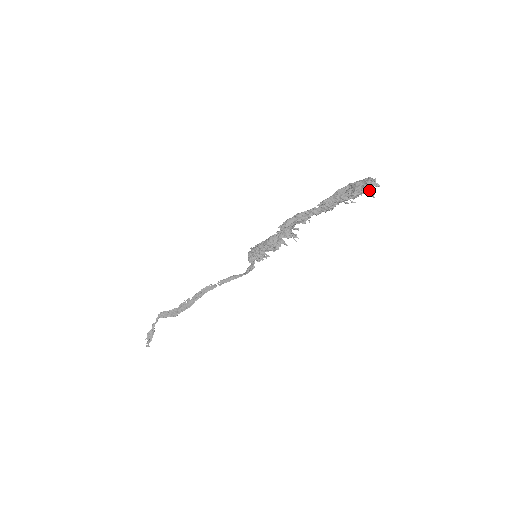
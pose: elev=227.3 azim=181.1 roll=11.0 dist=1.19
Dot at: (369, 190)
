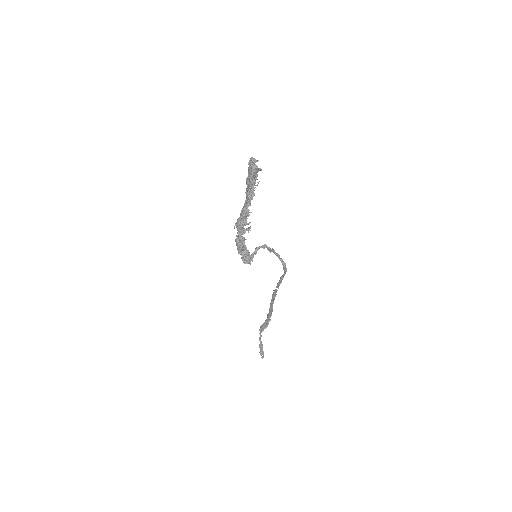
Dot at: (255, 168)
